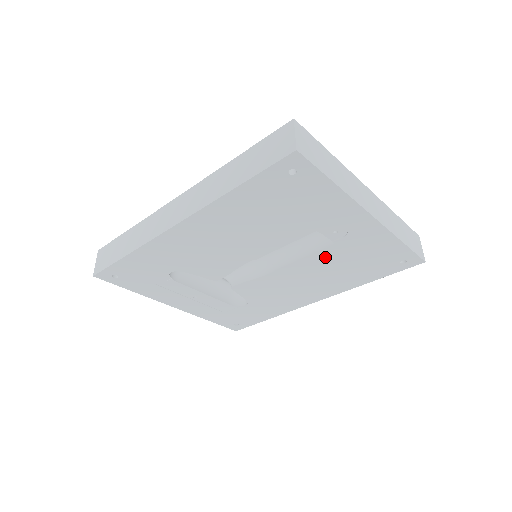
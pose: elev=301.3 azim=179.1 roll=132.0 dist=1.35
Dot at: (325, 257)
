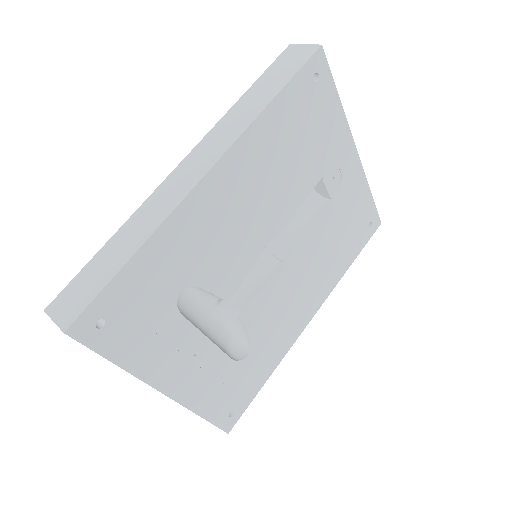
Dot at: (324, 226)
